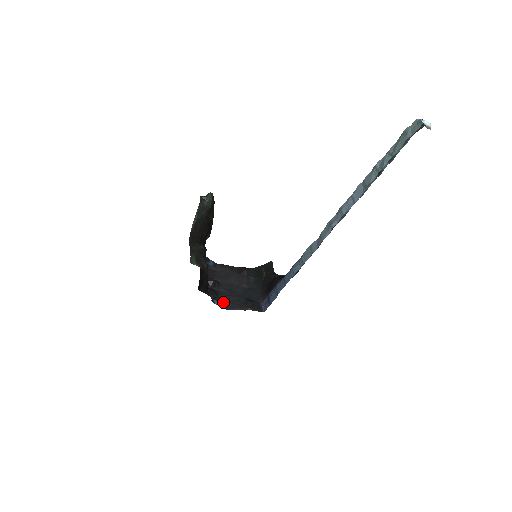
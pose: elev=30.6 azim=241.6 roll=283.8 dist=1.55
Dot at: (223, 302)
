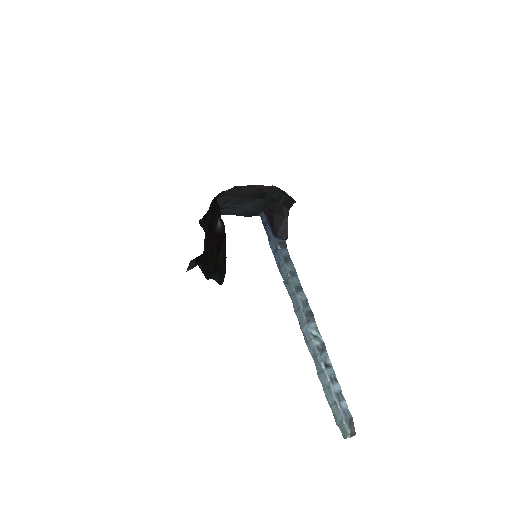
Dot at: (224, 211)
